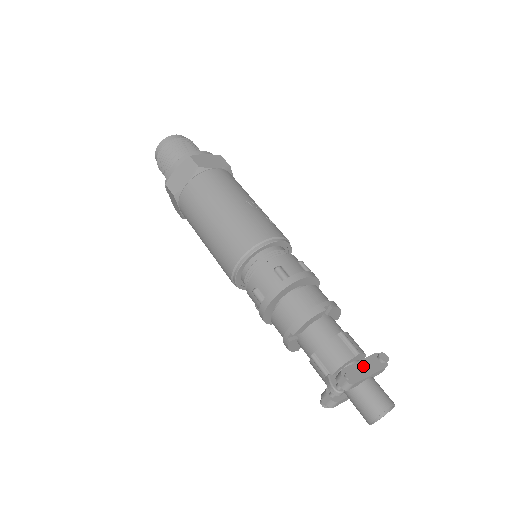
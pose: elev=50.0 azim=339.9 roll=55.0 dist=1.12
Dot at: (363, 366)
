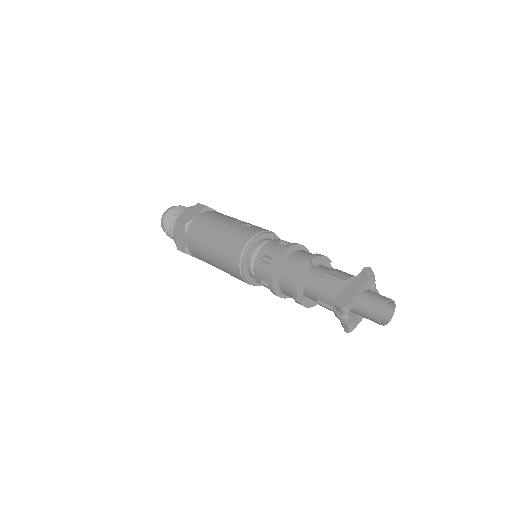
Dot at: (352, 287)
